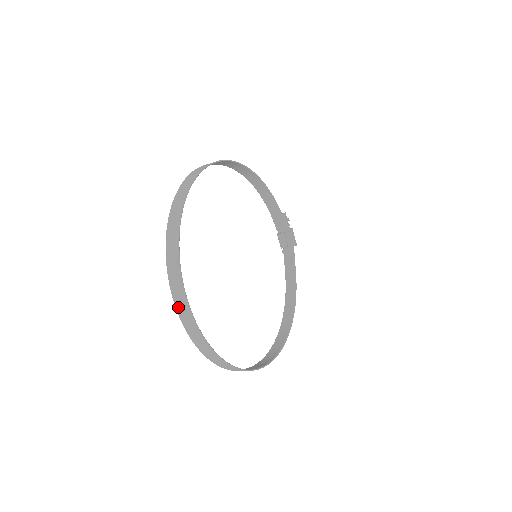
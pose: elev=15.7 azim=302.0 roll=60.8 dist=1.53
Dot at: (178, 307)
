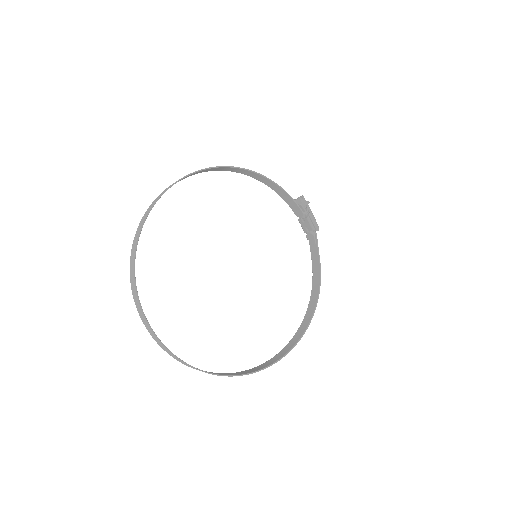
Dot at: (148, 330)
